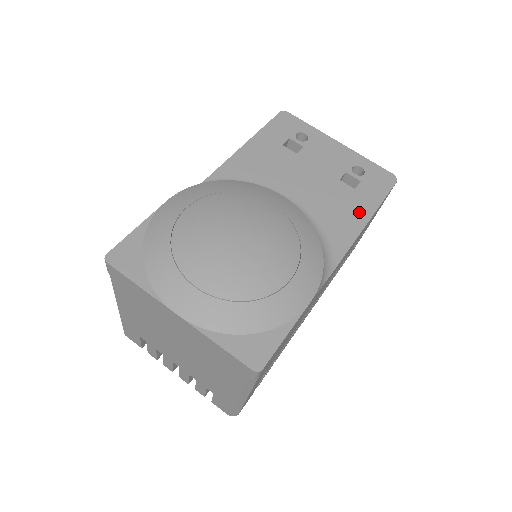
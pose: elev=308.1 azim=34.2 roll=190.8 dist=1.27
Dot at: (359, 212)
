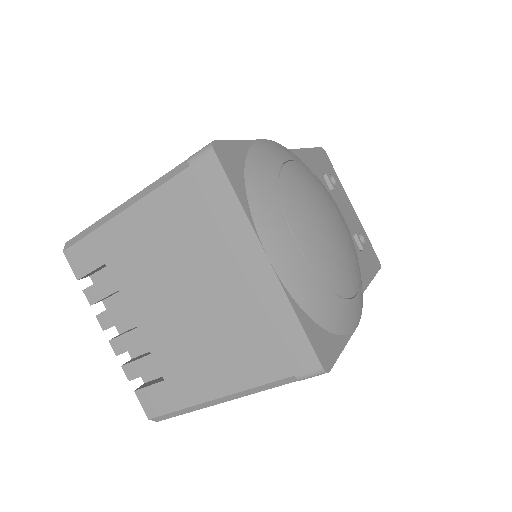
Dot at: (363, 273)
